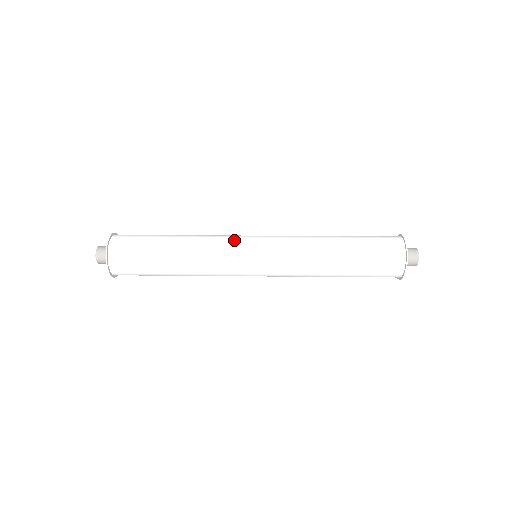
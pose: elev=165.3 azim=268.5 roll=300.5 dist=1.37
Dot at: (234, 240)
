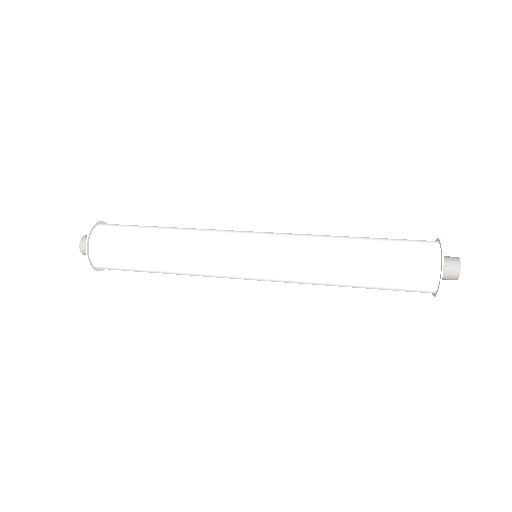
Dot at: (230, 232)
